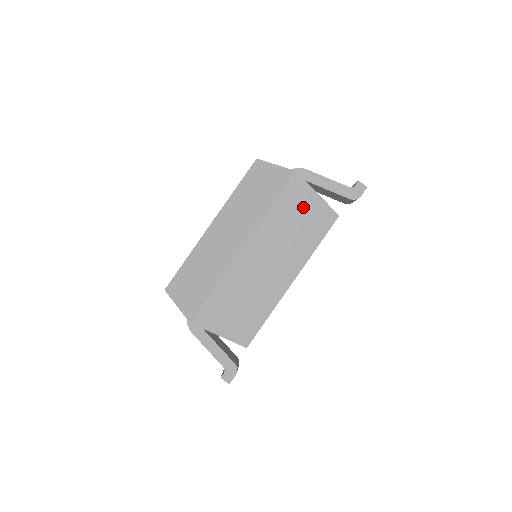
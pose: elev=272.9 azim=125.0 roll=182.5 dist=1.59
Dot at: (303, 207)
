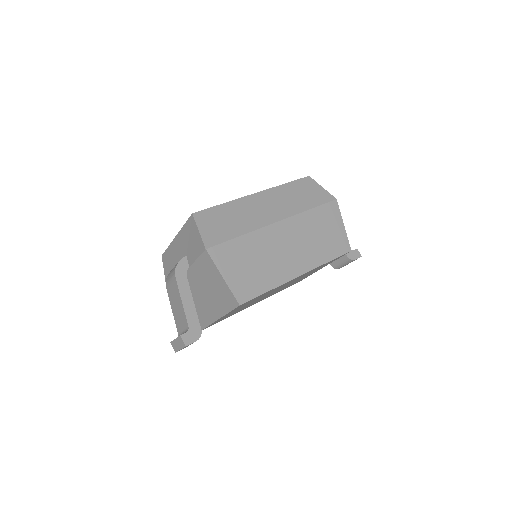
Dot at: (331, 226)
